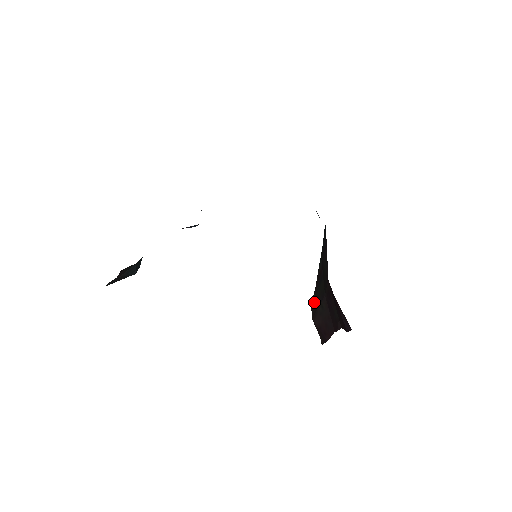
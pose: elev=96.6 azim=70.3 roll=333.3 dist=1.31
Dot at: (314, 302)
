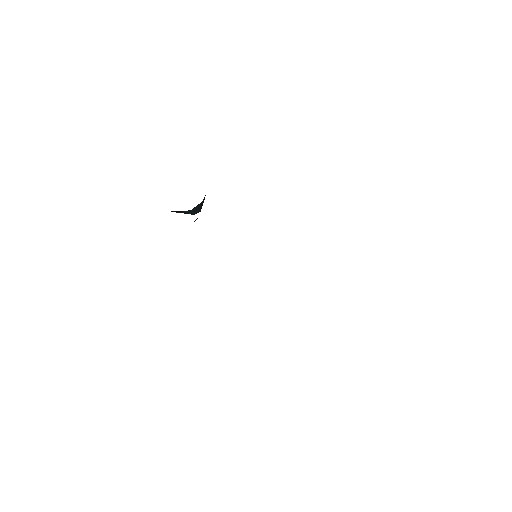
Dot at: occluded
